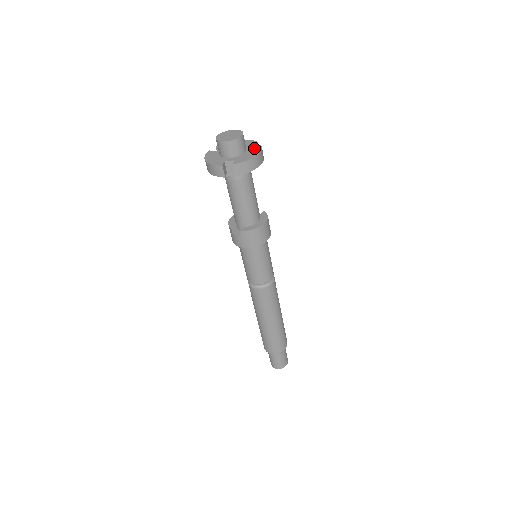
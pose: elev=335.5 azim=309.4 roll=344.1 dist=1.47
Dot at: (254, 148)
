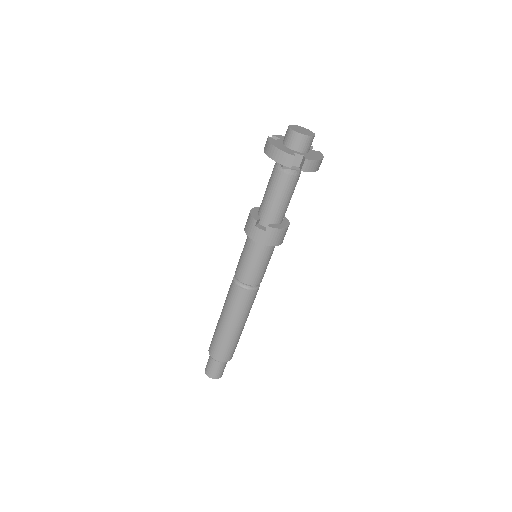
Dot at: (315, 151)
